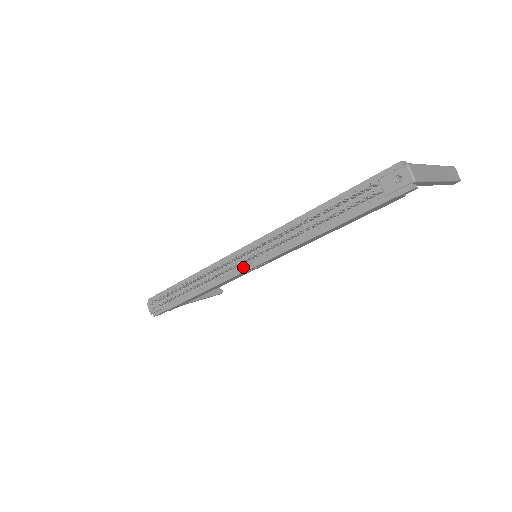
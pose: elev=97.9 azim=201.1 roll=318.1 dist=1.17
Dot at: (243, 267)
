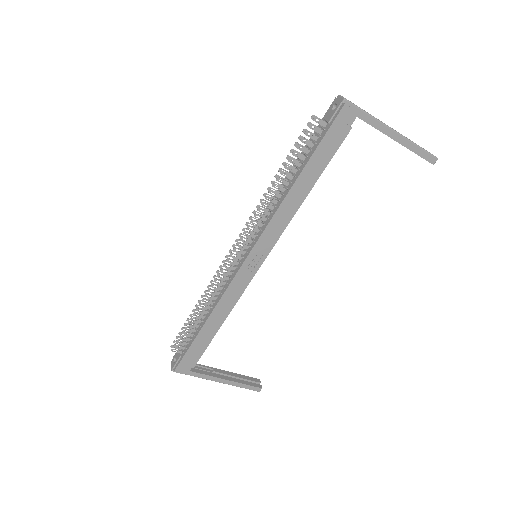
Dot at: (241, 261)
